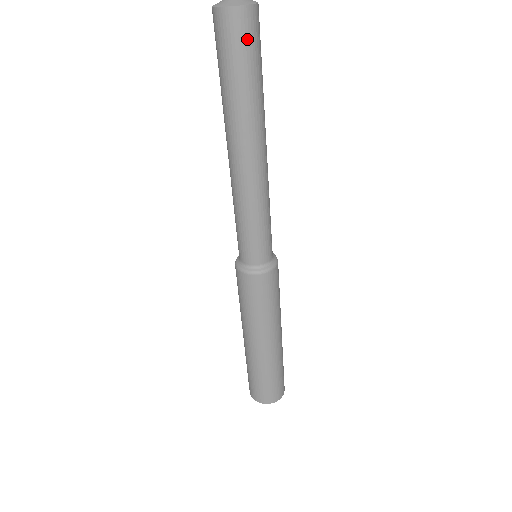
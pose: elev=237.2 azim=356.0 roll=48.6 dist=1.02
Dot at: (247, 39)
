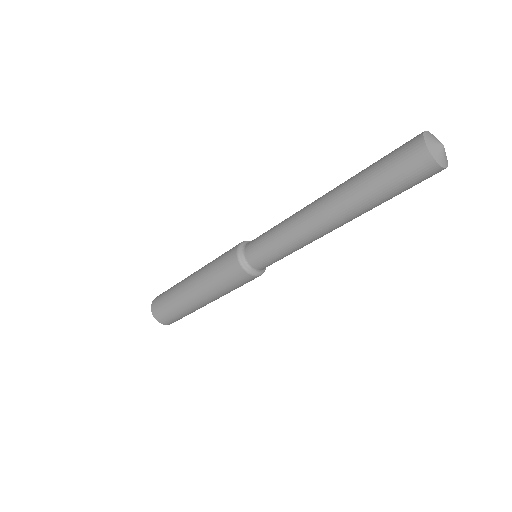
Dot at: occluded
